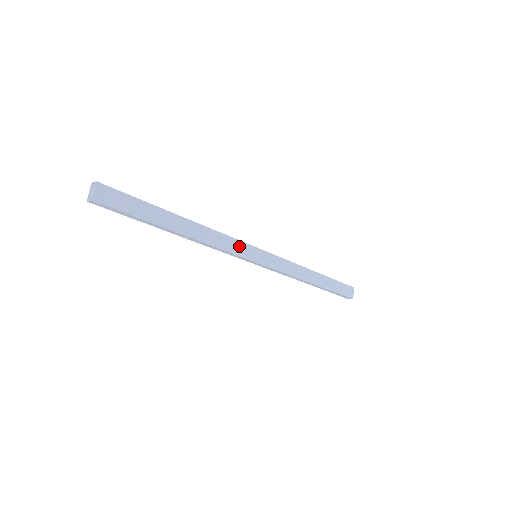
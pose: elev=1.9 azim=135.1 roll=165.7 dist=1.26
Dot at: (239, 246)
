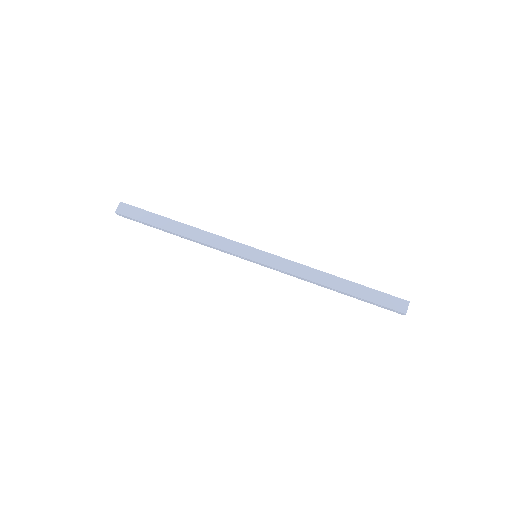
Dot at: (234, 246)
